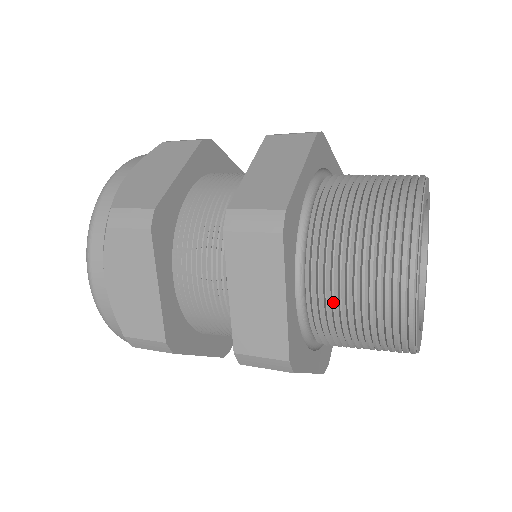
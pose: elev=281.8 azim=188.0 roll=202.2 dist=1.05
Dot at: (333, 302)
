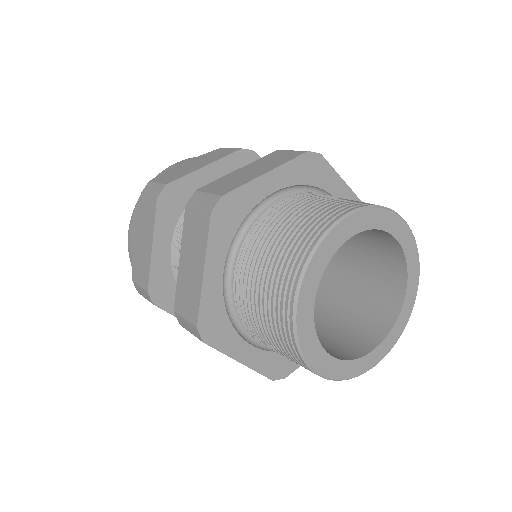
Dot at: (247, 290)
